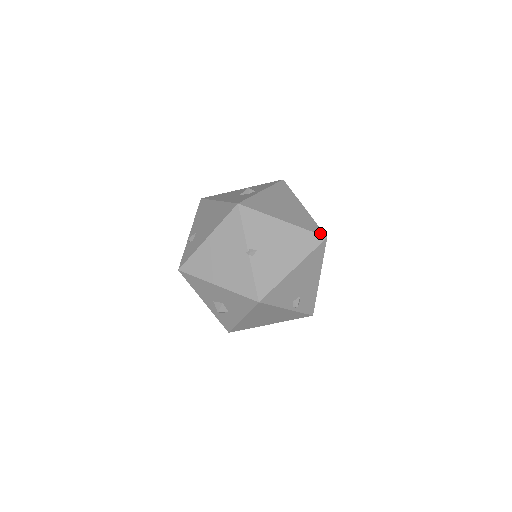
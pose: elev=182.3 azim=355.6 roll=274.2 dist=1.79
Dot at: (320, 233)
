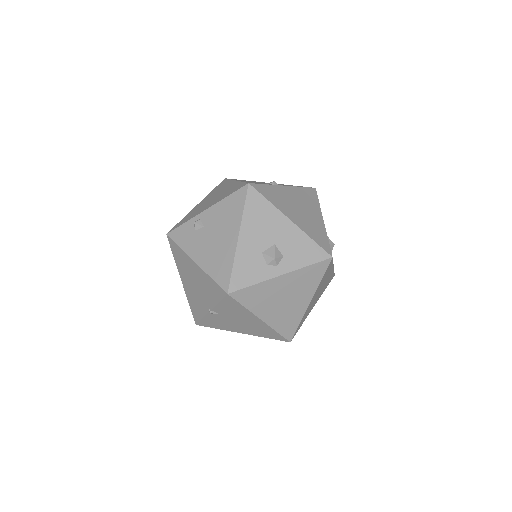
Dot at: (288, 337)
